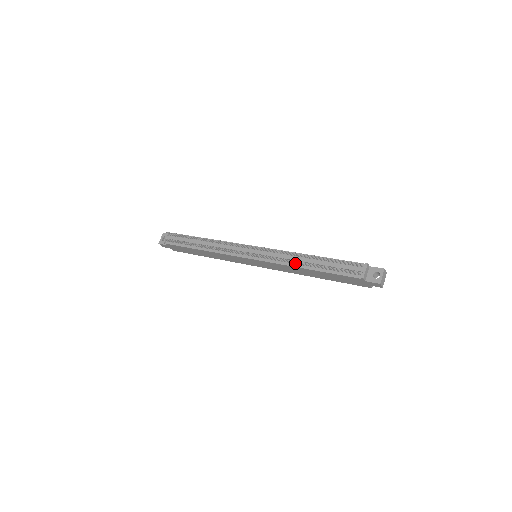
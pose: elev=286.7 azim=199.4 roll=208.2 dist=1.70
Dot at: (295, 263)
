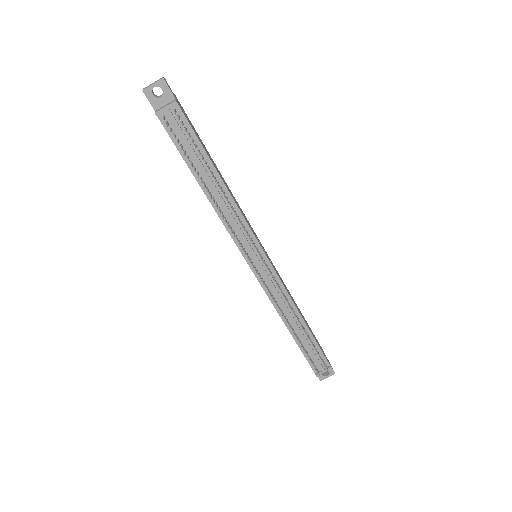
Dot at: (285, 317)
